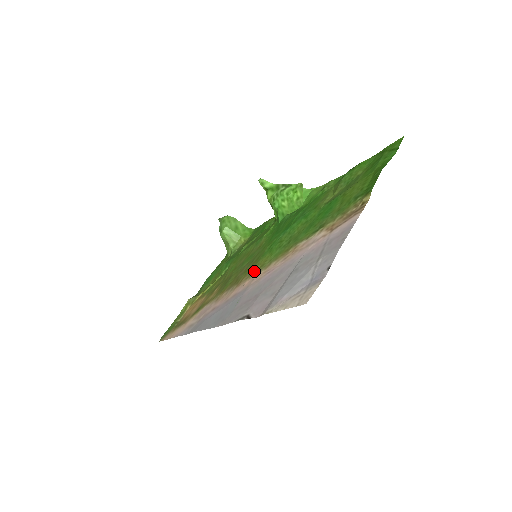
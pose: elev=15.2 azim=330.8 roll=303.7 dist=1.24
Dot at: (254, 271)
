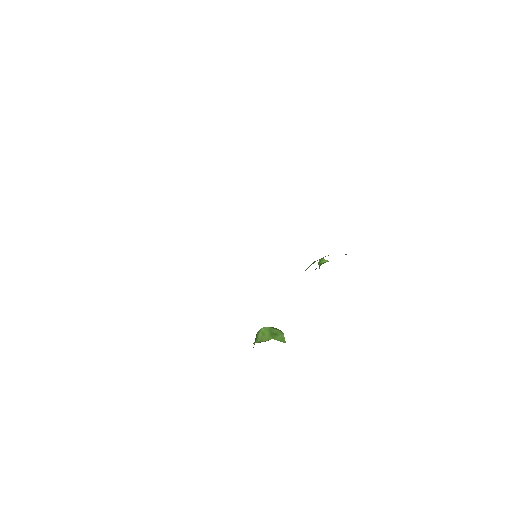
Dot at: occluded
